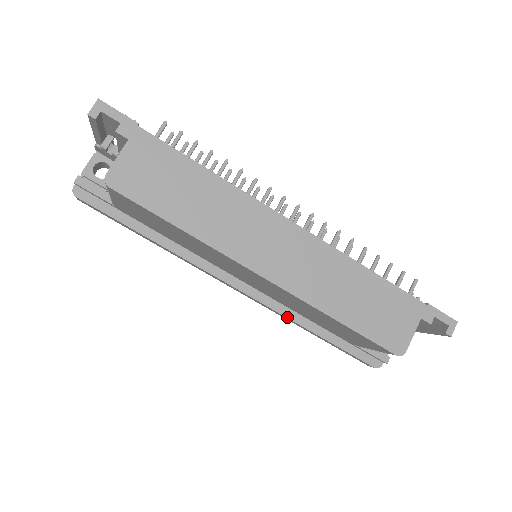
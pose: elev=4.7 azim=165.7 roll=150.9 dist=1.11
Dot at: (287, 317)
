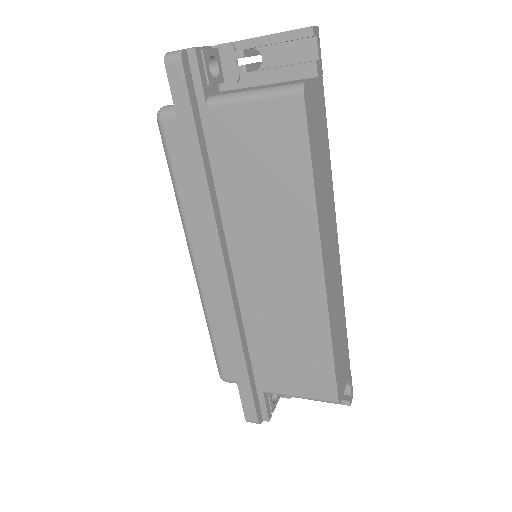
Dot at: (240, 331)
